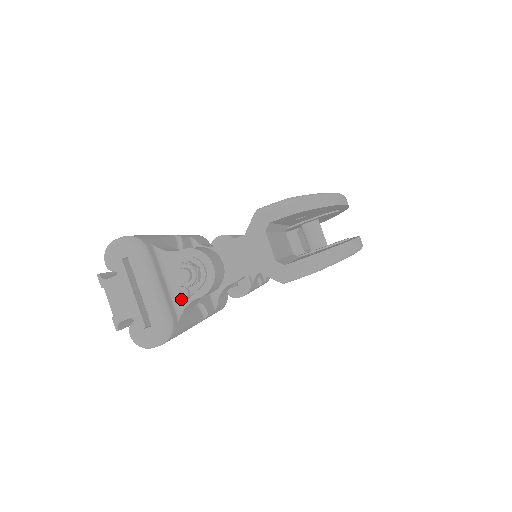
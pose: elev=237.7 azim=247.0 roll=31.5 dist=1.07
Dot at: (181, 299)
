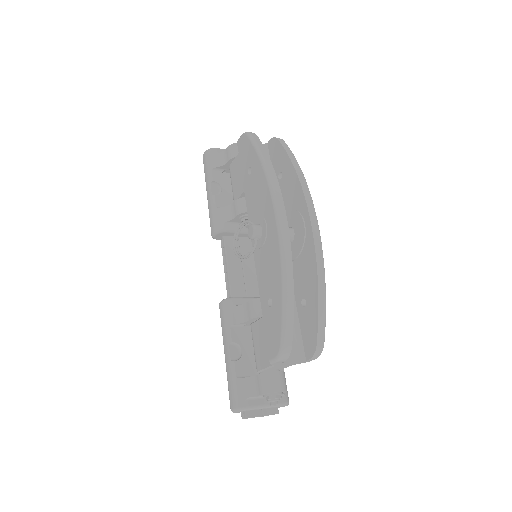
Dot at: occluded
